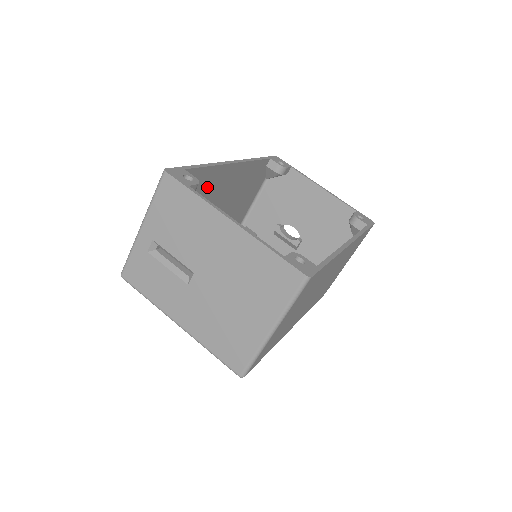
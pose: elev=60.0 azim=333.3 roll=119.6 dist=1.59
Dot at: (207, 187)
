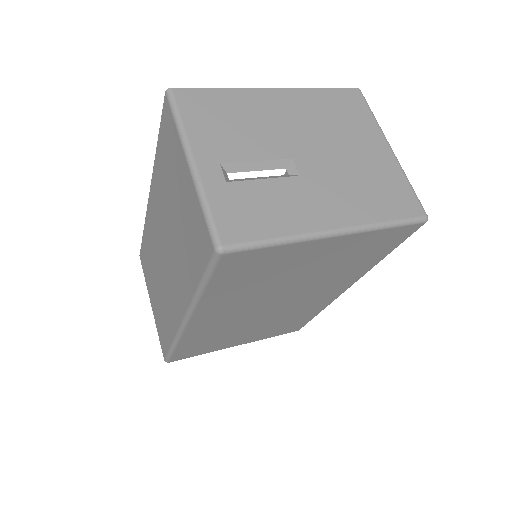
Dot at: occluded
